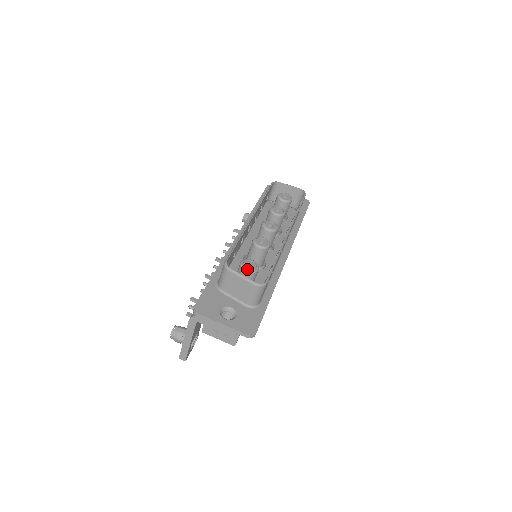
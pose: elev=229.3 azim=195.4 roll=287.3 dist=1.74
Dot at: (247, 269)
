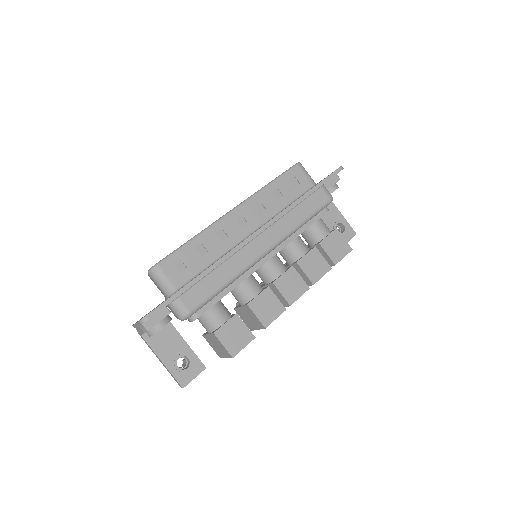
Dot at: occluded
